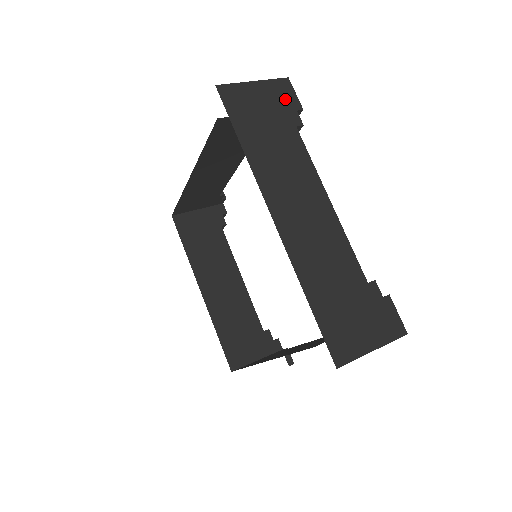
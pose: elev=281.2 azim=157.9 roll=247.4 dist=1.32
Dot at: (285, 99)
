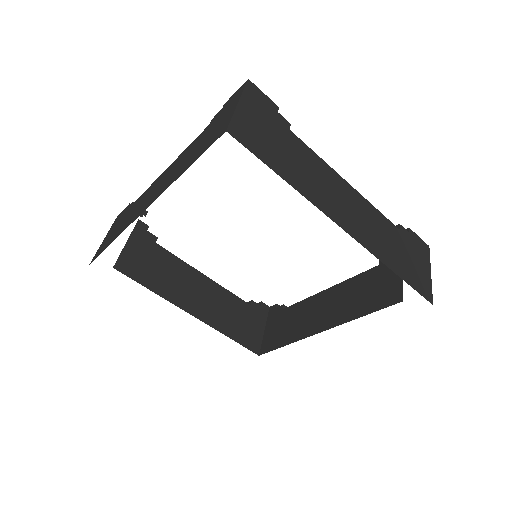
Dot at: (265, 106)
